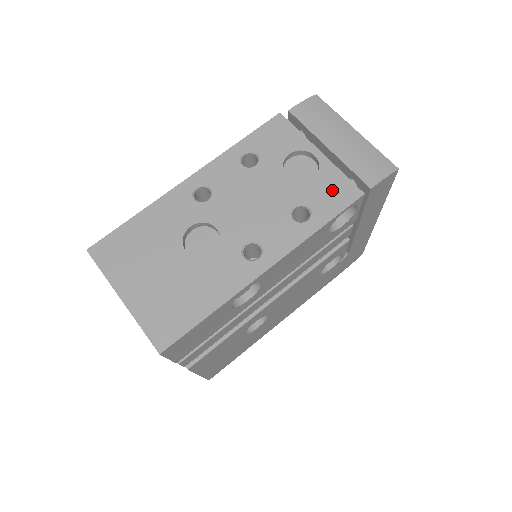
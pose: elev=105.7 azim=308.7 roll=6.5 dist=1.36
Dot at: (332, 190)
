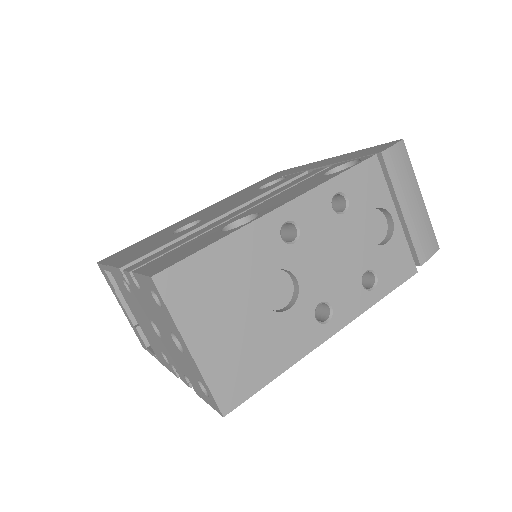
Dot at: (397, 262)
